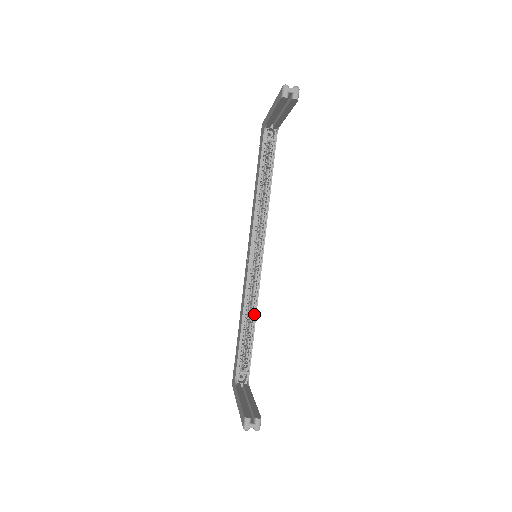
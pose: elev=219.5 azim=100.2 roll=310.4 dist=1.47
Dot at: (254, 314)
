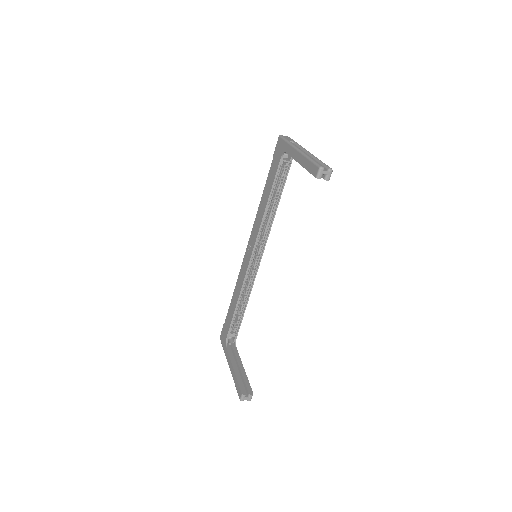
Dot at: (247, 298)
